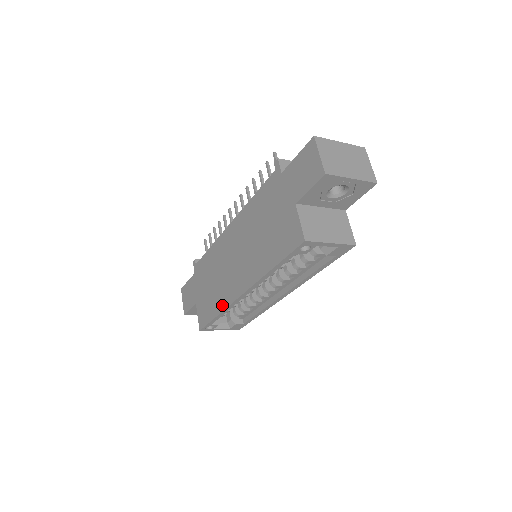
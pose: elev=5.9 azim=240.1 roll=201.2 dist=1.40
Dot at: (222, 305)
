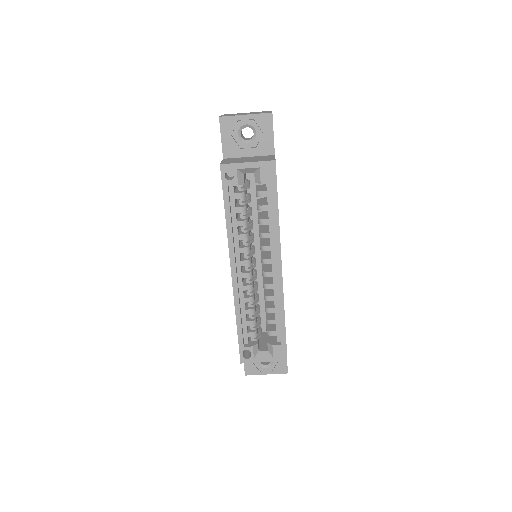
Dot at: occluded
